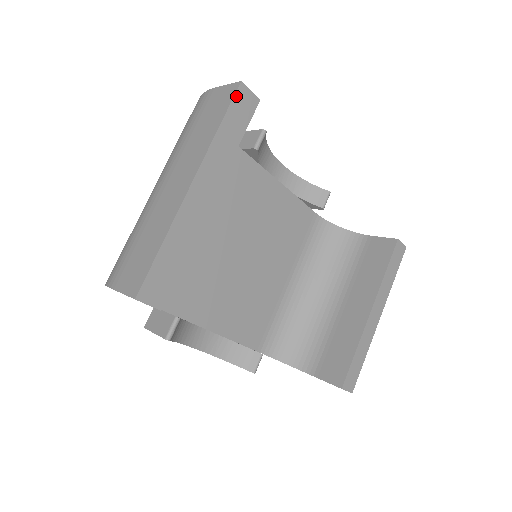
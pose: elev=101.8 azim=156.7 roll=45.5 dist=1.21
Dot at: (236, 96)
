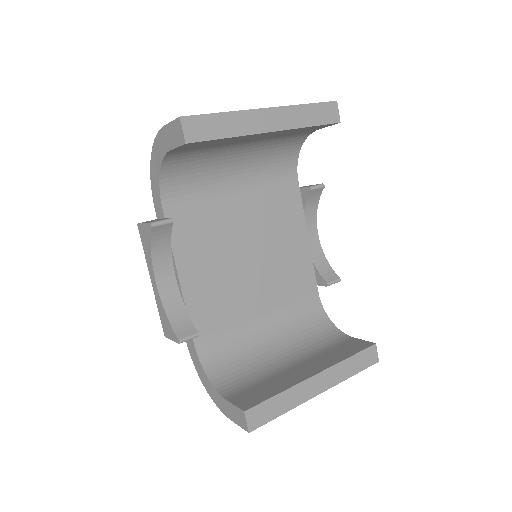
Dot at: (328, 103)
